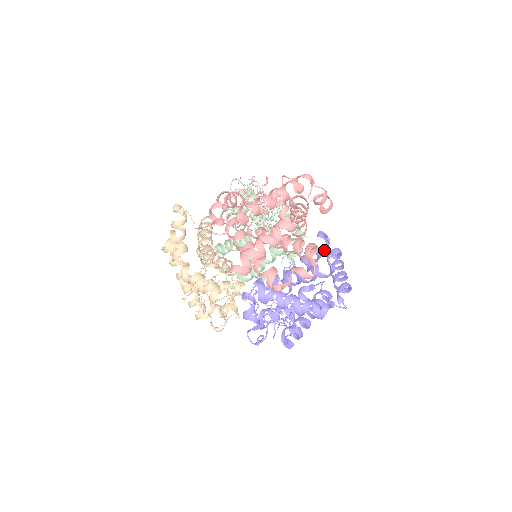
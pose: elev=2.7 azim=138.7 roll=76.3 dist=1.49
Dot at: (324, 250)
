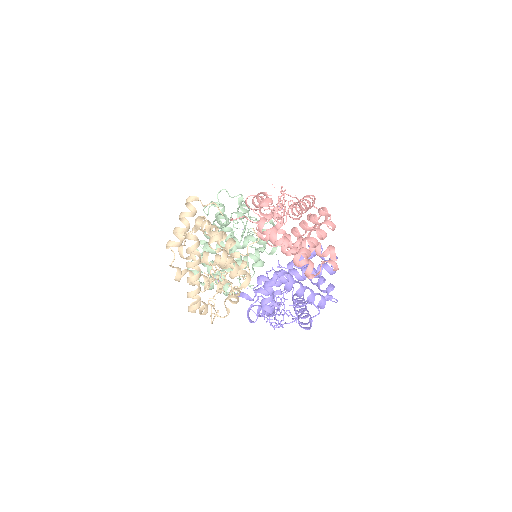
Dot at: occluded
